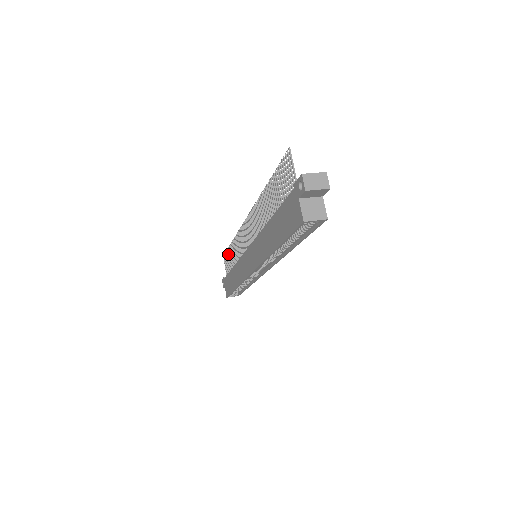
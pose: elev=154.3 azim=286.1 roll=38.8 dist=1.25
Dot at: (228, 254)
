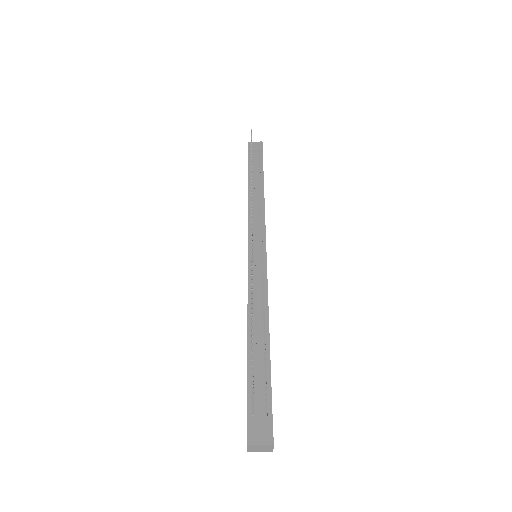
Dot at: occluded
